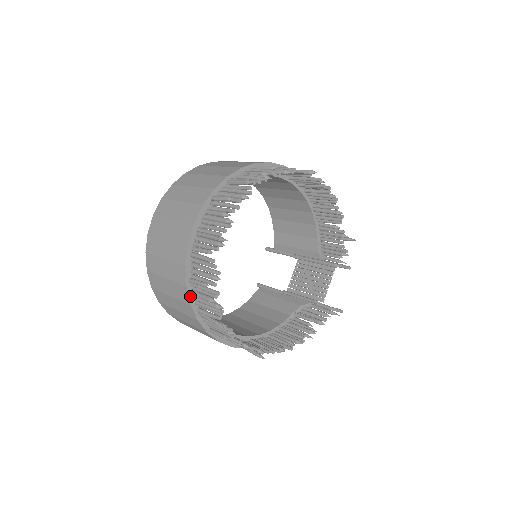
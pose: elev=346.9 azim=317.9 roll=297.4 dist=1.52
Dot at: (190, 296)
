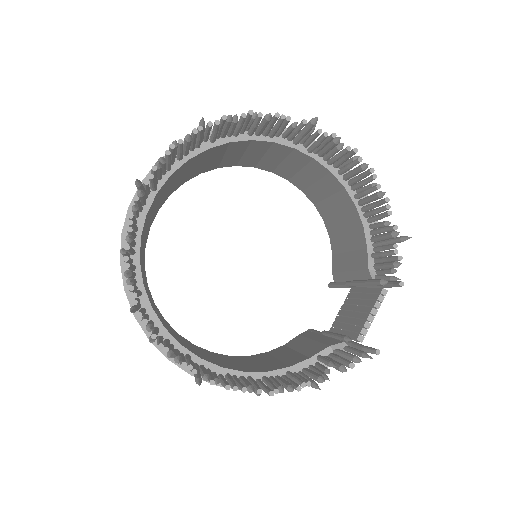
Dot at: (125, 278)
